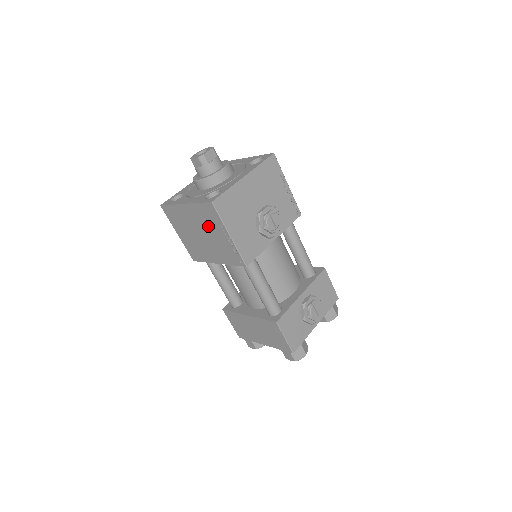
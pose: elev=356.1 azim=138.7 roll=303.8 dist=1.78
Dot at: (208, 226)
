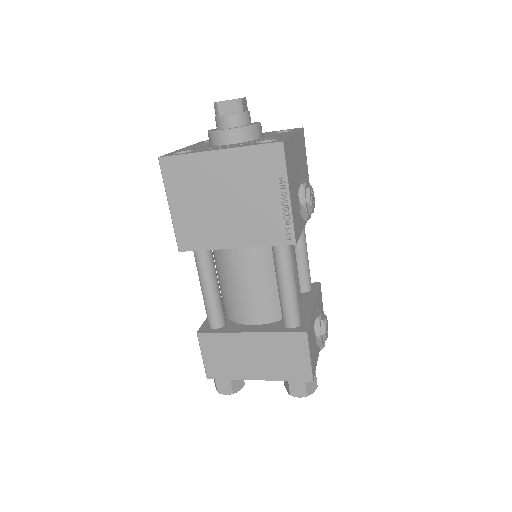
Dot at: (251, 184)
